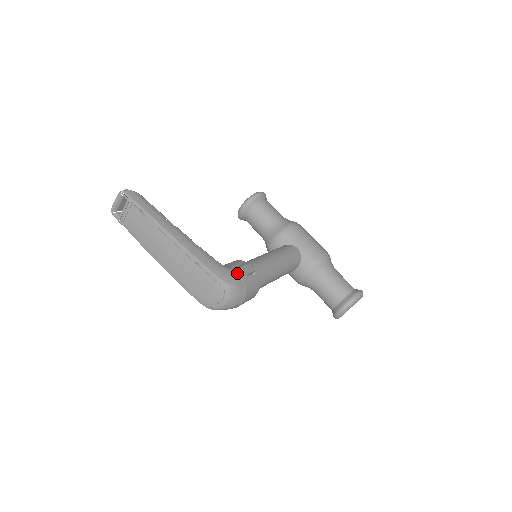
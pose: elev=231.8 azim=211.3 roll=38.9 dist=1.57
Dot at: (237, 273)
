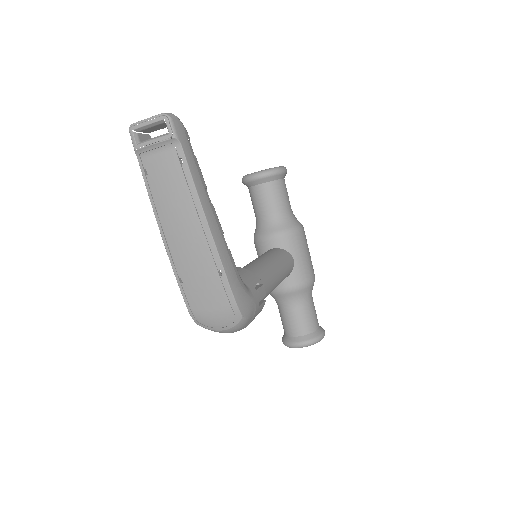
Dot at: (254, 300)
